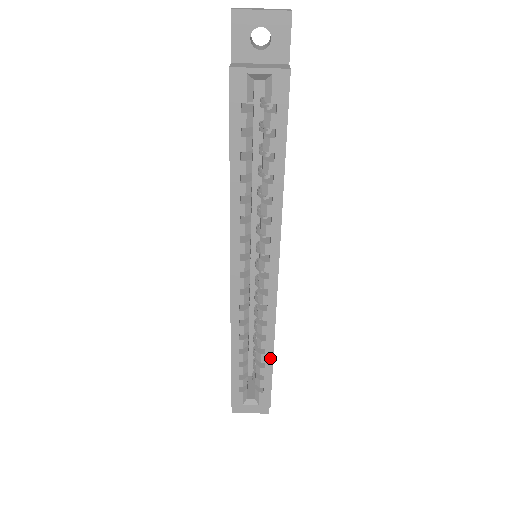
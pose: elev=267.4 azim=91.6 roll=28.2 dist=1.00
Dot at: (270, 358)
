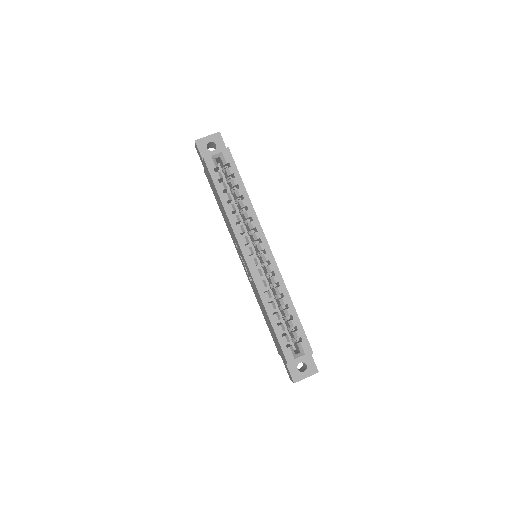
Dot at: (293, 310)
